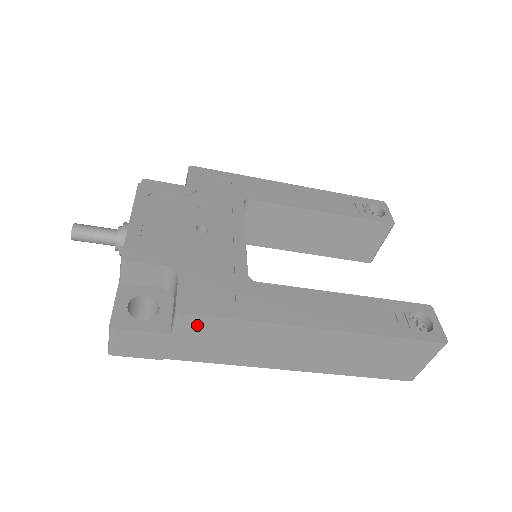
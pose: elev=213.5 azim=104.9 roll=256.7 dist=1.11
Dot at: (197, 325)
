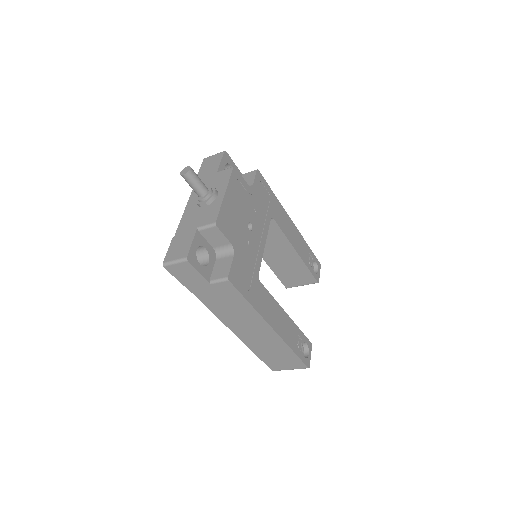
Dot at: (227, 289)
